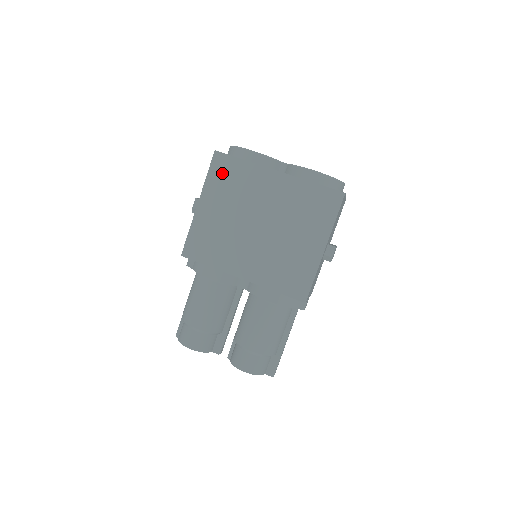
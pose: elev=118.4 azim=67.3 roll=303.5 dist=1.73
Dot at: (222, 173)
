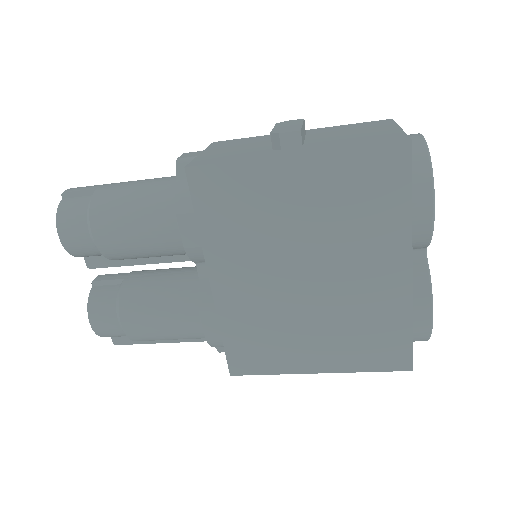
Dot at: (371, 175)
